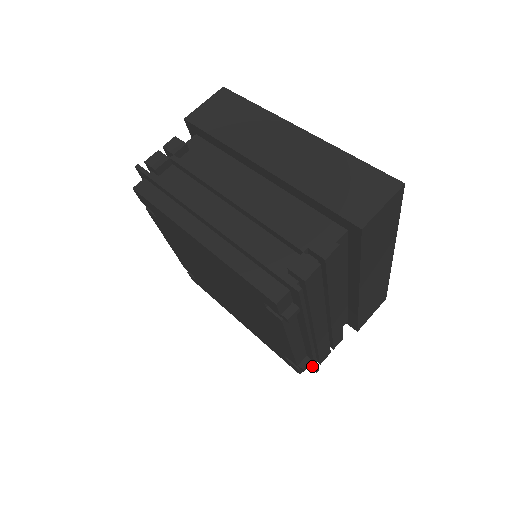
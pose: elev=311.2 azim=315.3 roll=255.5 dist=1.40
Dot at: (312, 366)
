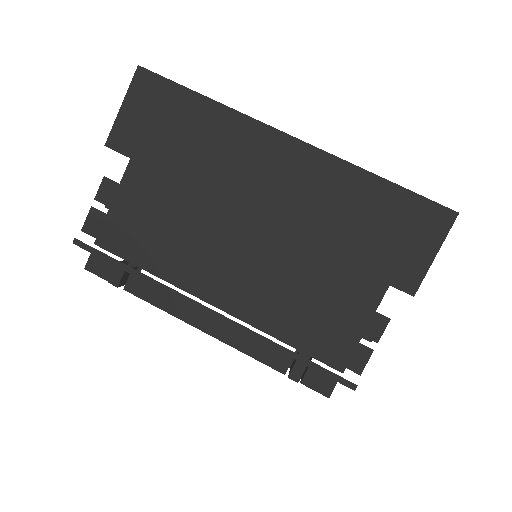
Dot at: (334, 377)
